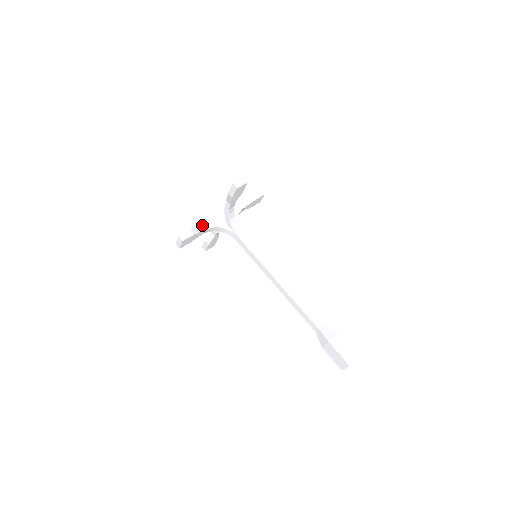
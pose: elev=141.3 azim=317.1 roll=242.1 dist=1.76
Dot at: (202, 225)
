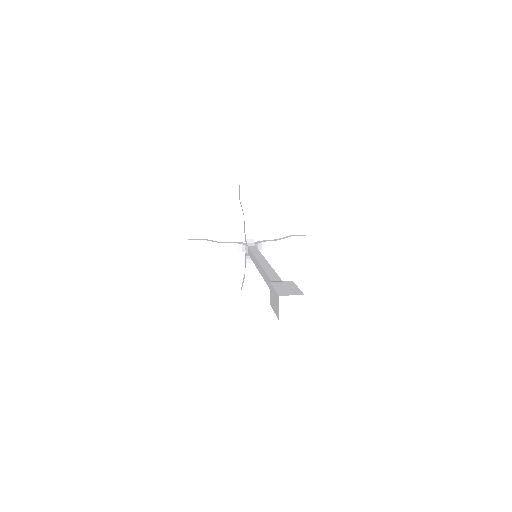
Dot at: (220, 242)
